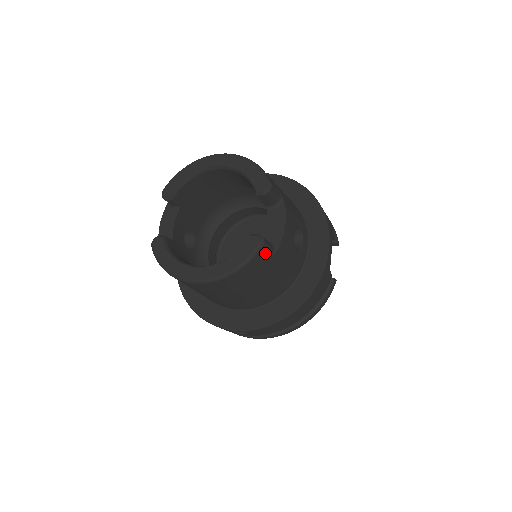
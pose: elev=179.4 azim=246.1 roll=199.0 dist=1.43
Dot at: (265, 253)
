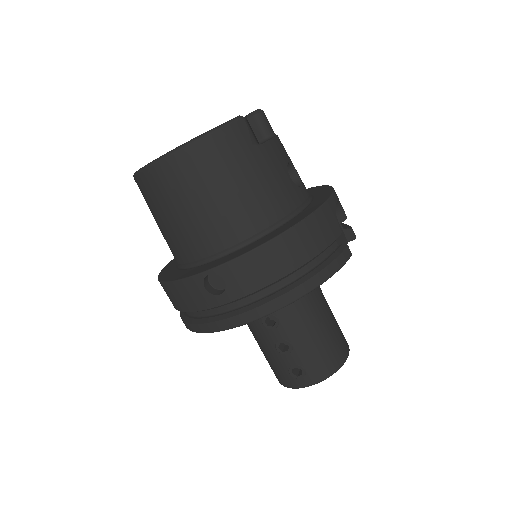
Dot at: (245, 132)
